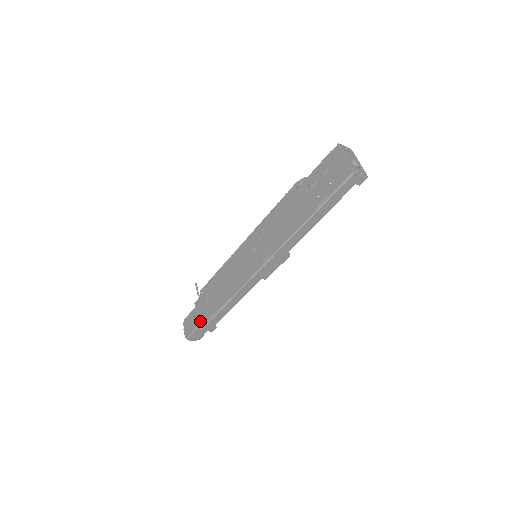
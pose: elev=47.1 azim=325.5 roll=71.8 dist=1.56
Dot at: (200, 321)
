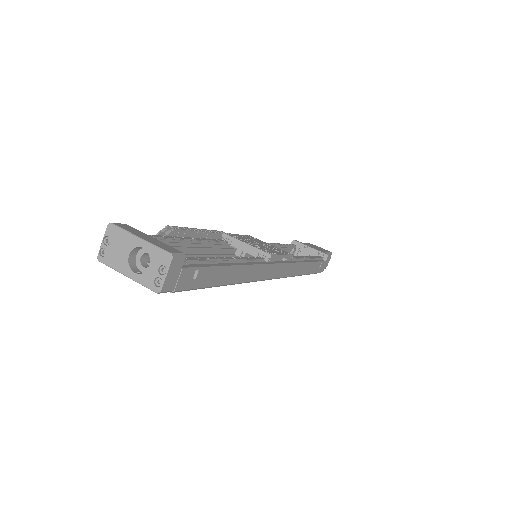
Dot at: occluded
